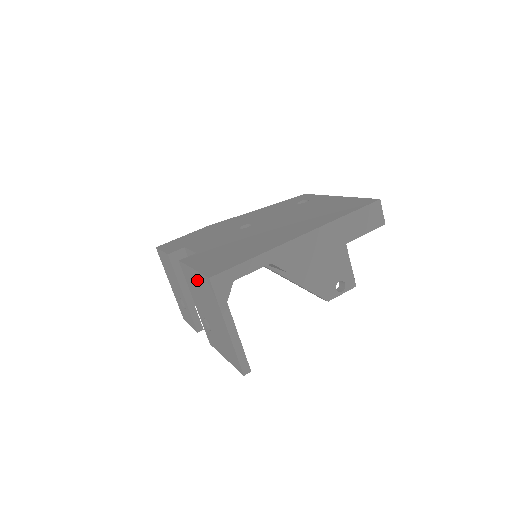
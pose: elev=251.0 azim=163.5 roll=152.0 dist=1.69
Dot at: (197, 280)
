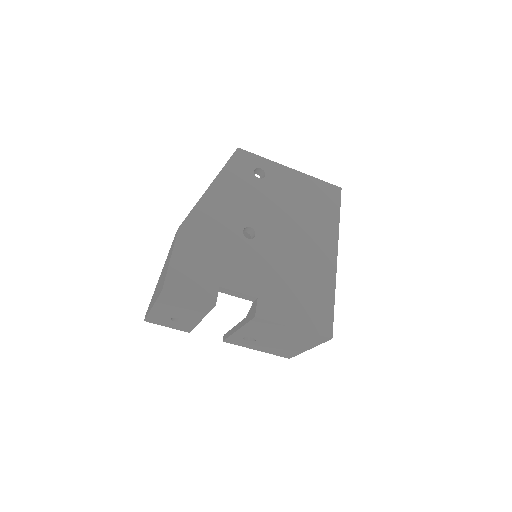
Dot at: (291, 332)
